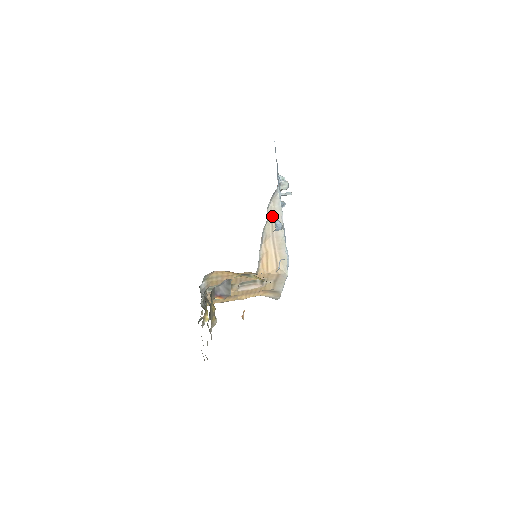
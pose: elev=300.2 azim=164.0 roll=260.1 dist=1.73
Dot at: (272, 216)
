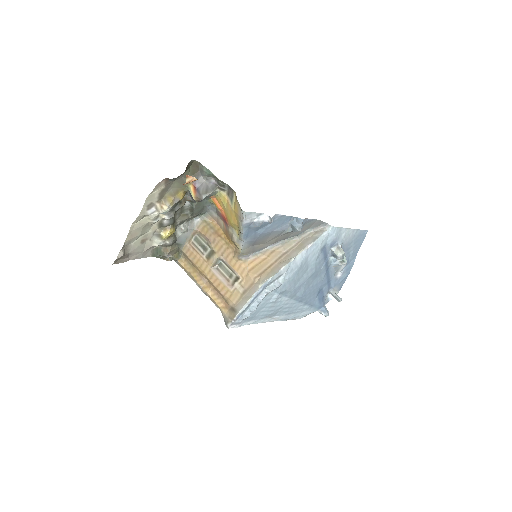
Dot at: (303, 240)
